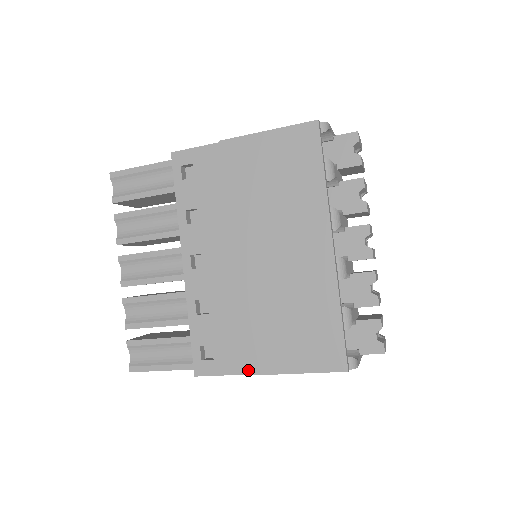
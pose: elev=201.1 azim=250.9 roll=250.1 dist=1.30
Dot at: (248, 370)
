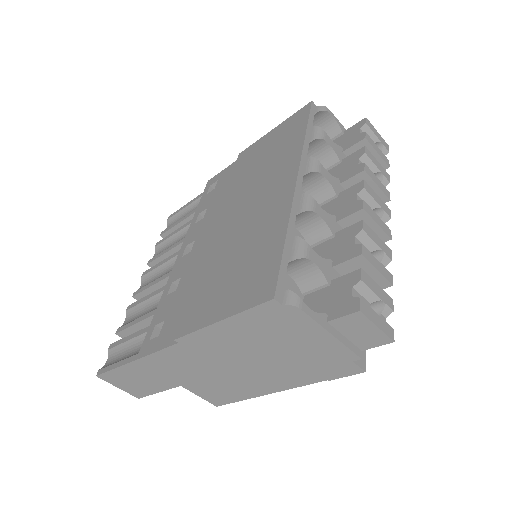
Dot at: (179, 332)
